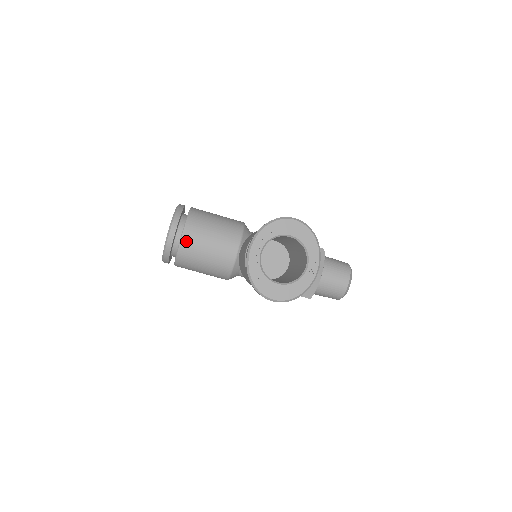
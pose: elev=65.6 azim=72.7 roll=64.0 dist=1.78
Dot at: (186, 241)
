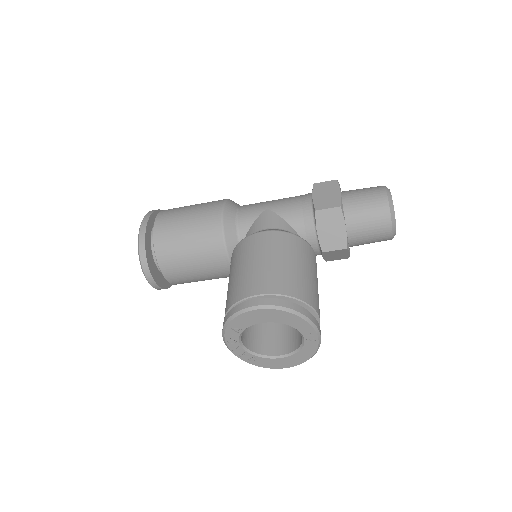
Dot at: (172, 278)
